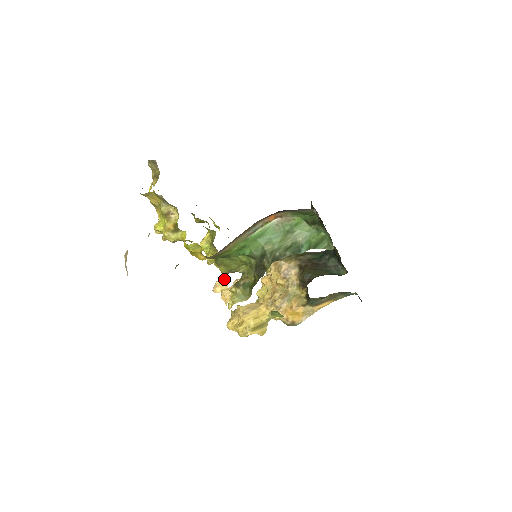
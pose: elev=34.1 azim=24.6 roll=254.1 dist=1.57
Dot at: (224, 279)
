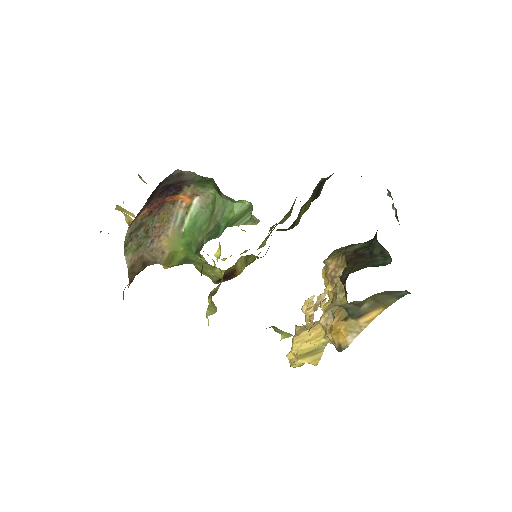
Dot at: (314, 296)
